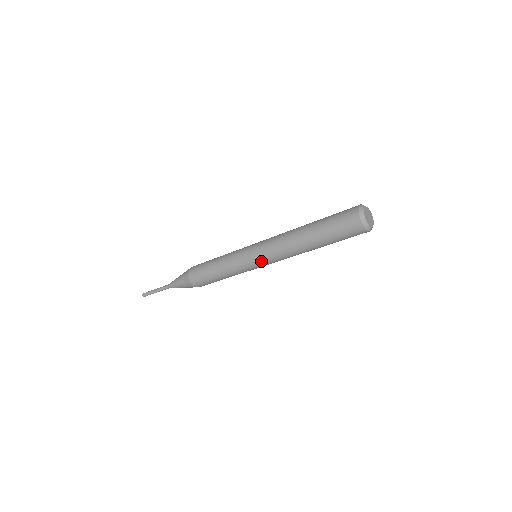
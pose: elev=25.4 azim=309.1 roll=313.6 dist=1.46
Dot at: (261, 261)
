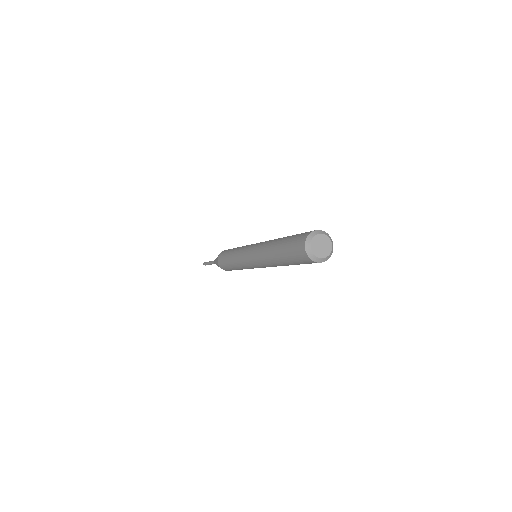
Dot at: (257, 267)
